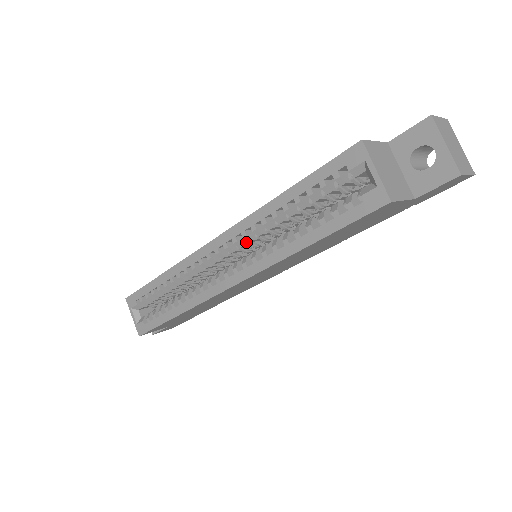
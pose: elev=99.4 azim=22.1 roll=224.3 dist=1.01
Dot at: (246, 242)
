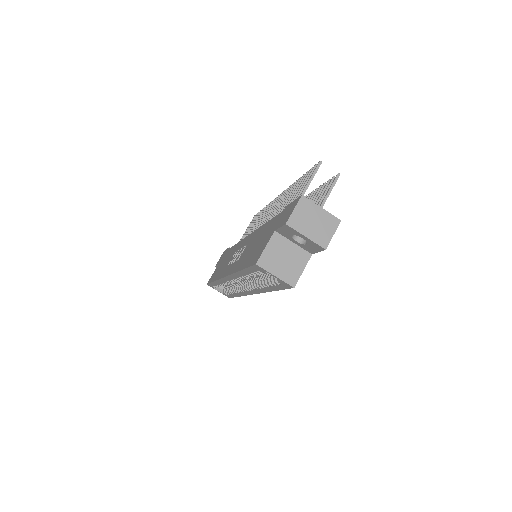
Dot at: occluded
